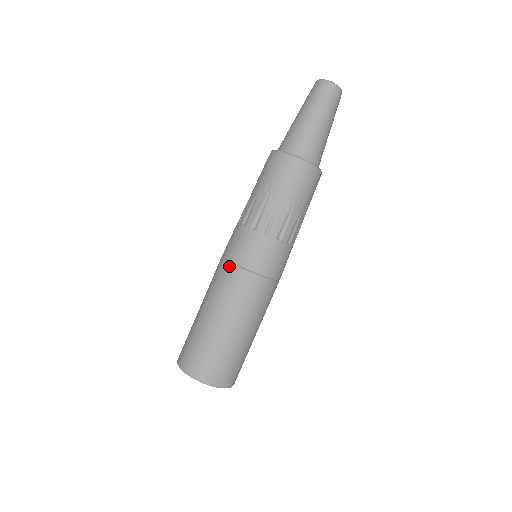
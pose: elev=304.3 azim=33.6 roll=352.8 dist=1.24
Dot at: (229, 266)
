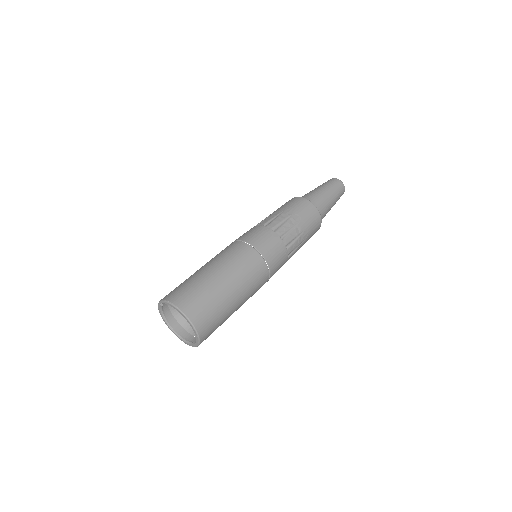
Dot at: occluded
